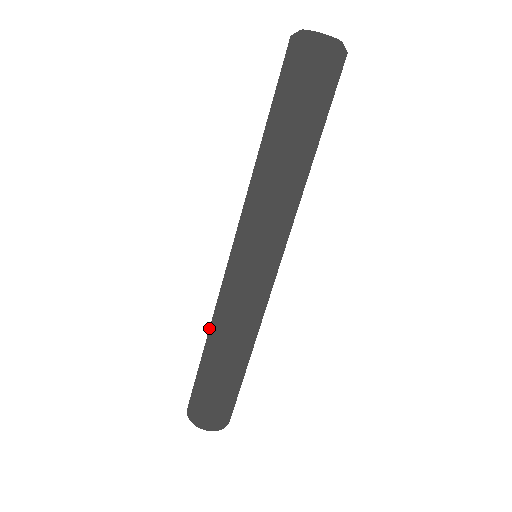
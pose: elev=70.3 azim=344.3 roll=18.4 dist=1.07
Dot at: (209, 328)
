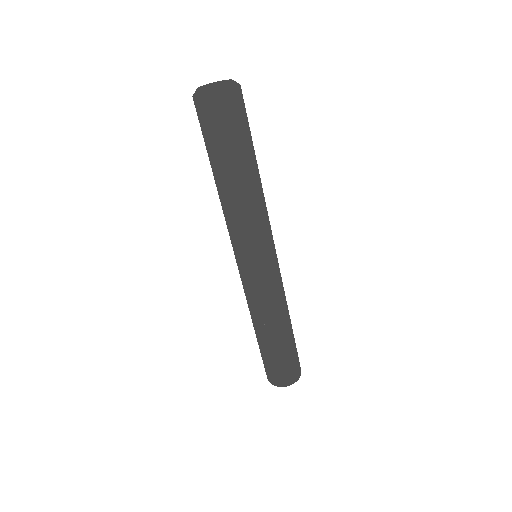
Dot at: occluded
